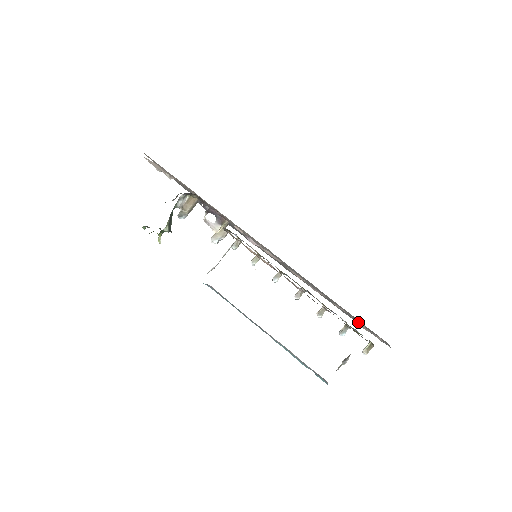
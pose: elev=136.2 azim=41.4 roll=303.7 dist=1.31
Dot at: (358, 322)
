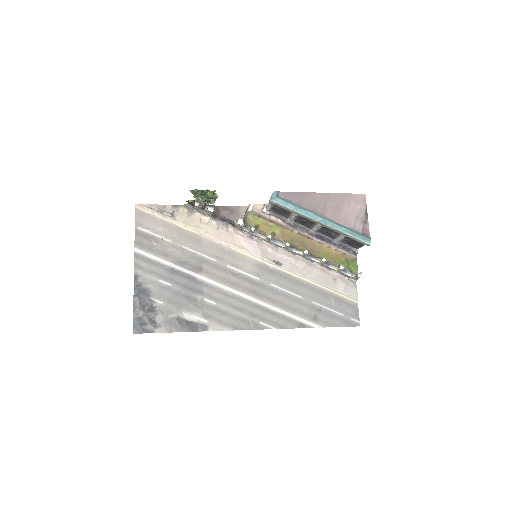
Dot at: (339, 276)
